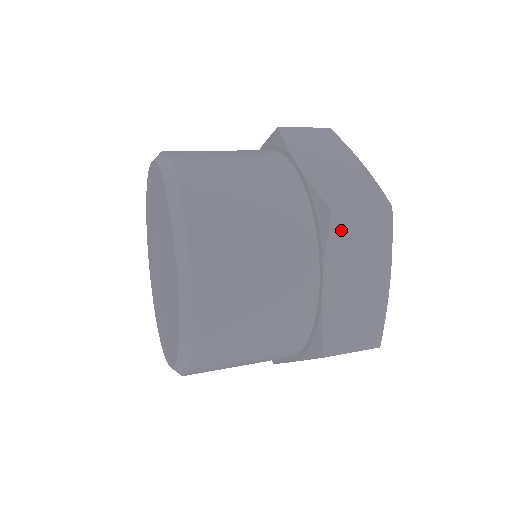
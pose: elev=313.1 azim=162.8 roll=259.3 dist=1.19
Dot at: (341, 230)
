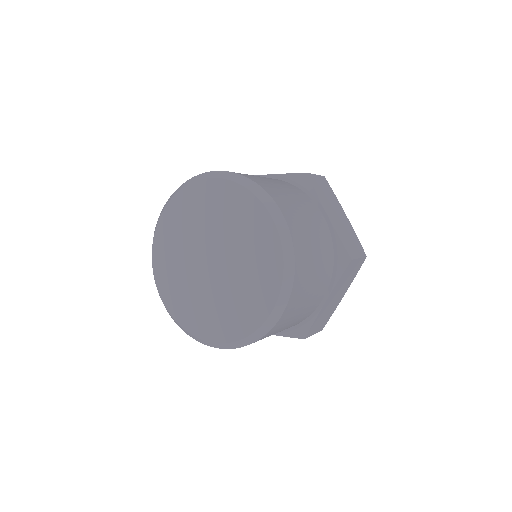
Dot at: (315, 184)
